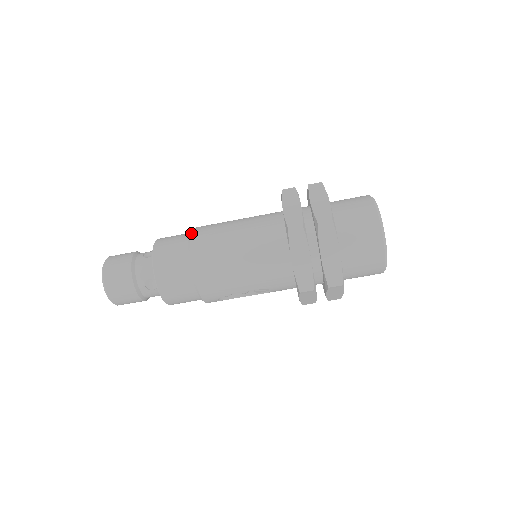
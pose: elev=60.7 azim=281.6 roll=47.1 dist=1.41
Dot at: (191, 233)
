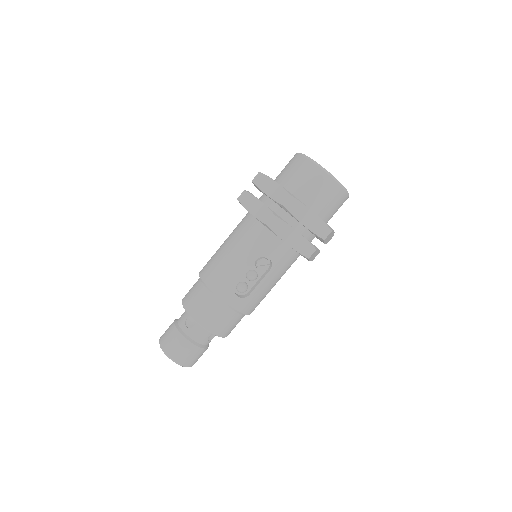
Dot at: occluded
